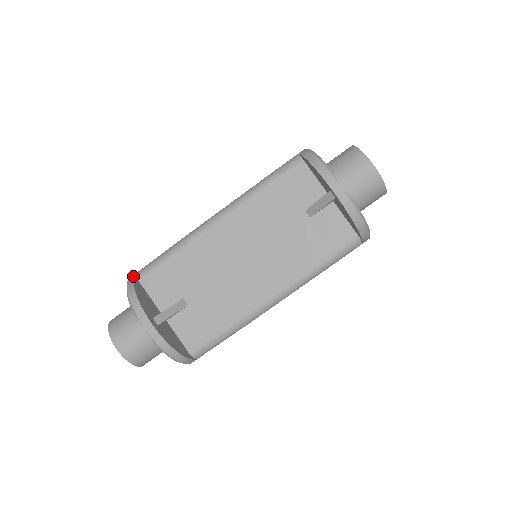
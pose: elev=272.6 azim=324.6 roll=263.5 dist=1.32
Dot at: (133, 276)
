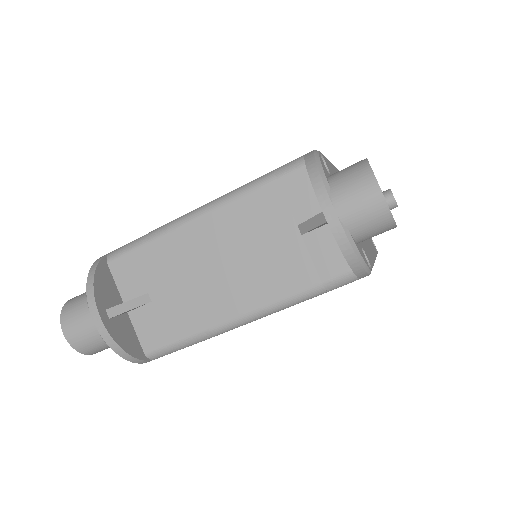
Dot at: (102, 257)
